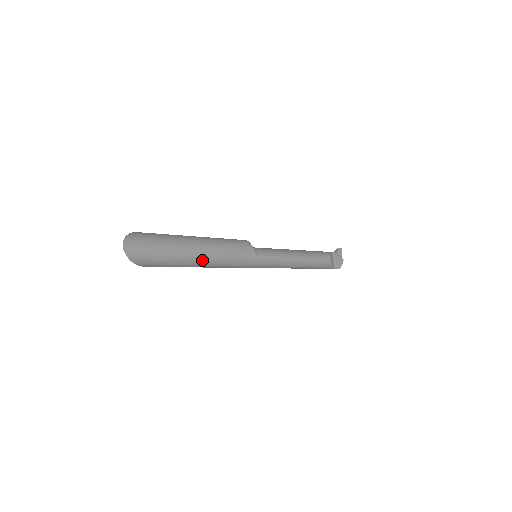
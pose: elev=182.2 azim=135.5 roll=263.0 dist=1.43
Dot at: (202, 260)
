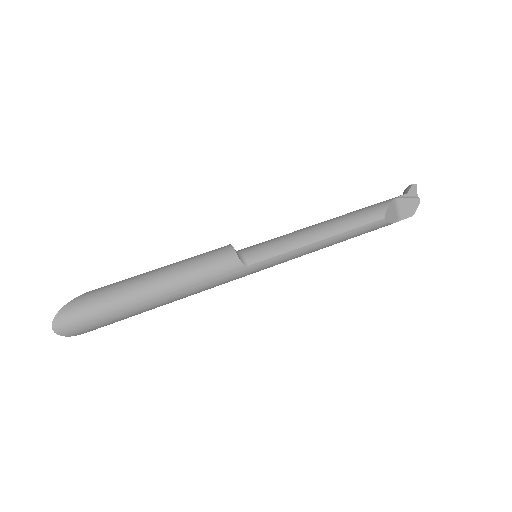
Dot at: (165, 301)
